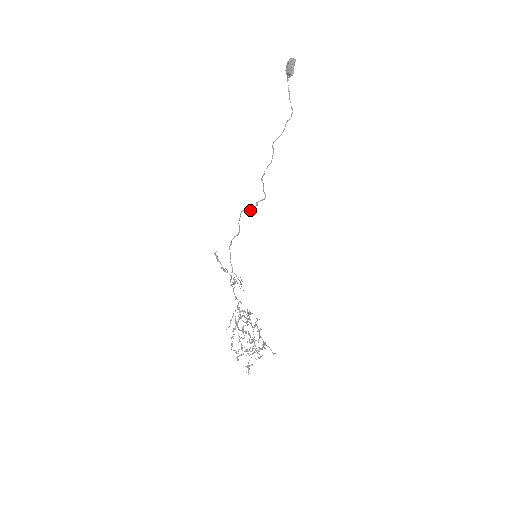
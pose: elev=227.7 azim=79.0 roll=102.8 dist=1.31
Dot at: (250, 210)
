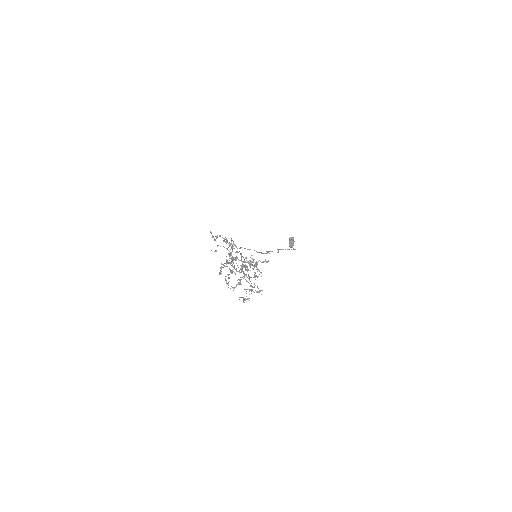
Dot at: occluded
